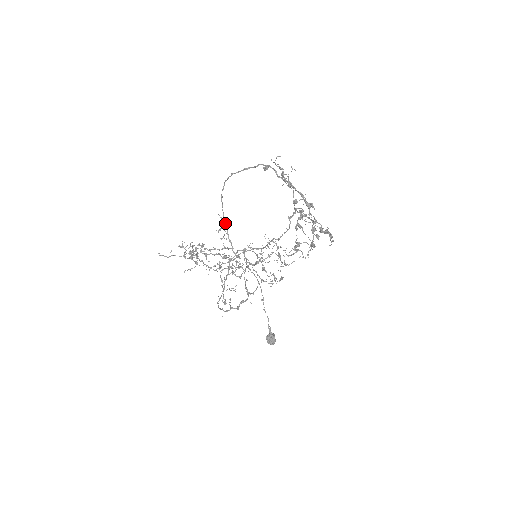
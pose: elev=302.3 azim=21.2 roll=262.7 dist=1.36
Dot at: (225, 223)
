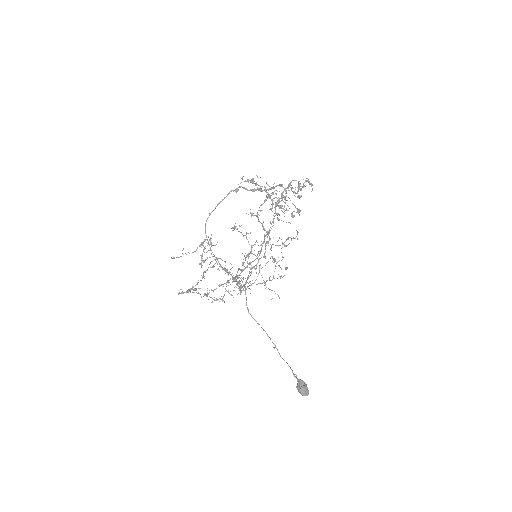
Dot at: (216, 259)
